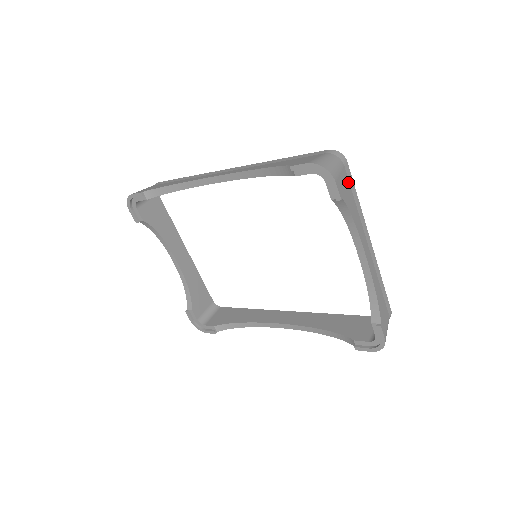
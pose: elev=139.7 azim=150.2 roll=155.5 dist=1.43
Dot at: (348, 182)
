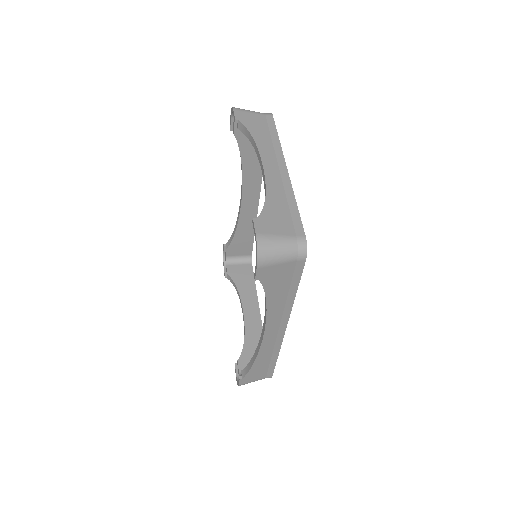
Dot at: (266, 124)
